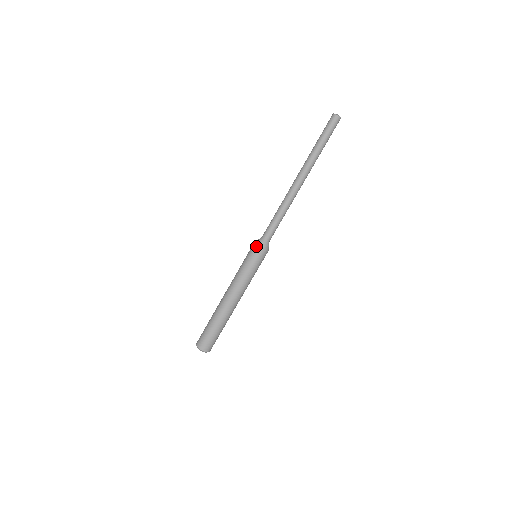
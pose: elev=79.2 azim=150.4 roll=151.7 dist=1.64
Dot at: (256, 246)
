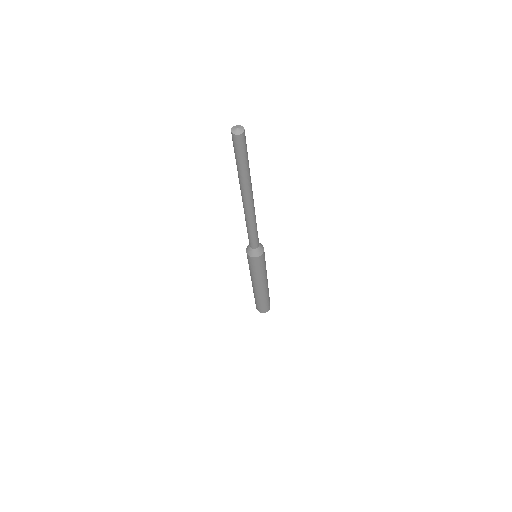
Dot at: occluded
